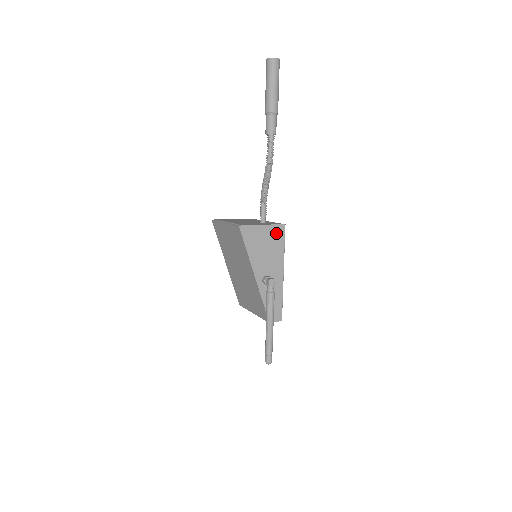
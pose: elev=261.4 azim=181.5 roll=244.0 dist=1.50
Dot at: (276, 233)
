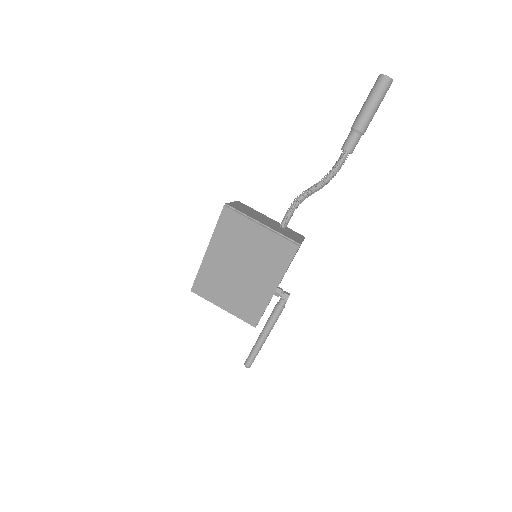
Dot at: occluded
